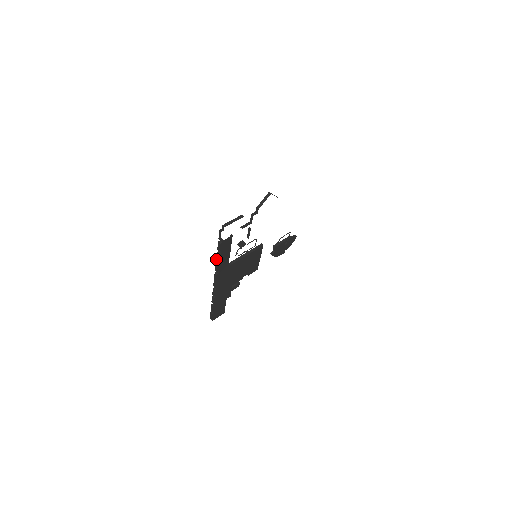
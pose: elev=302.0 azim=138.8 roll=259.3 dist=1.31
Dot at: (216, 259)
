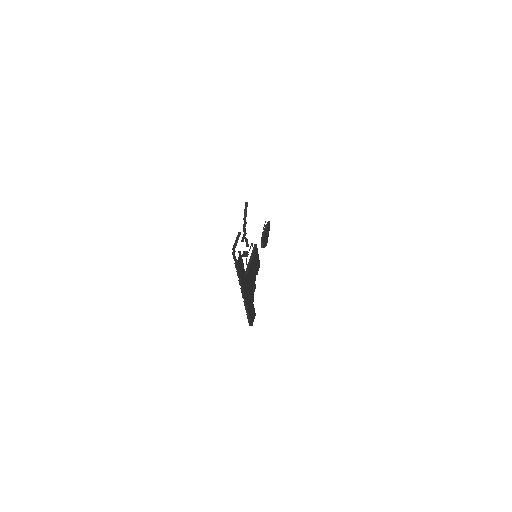
Dot at: (238, 277)
